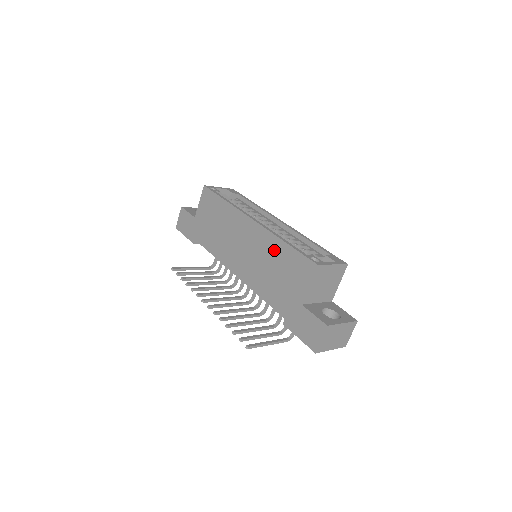
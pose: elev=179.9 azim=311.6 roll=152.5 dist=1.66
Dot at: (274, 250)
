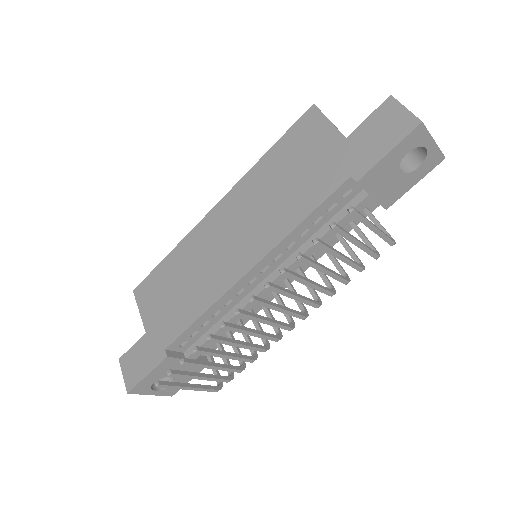
Dot at: (263, 175)
